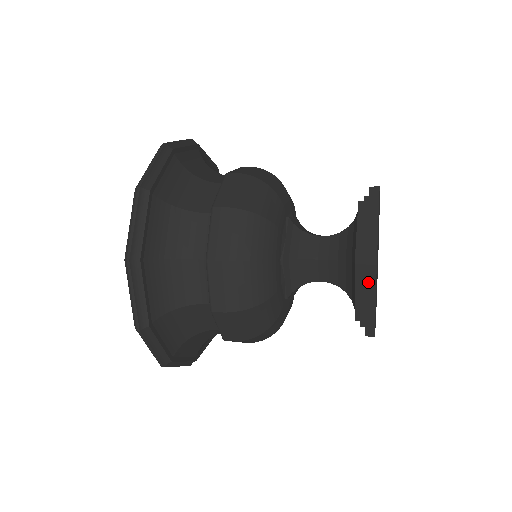
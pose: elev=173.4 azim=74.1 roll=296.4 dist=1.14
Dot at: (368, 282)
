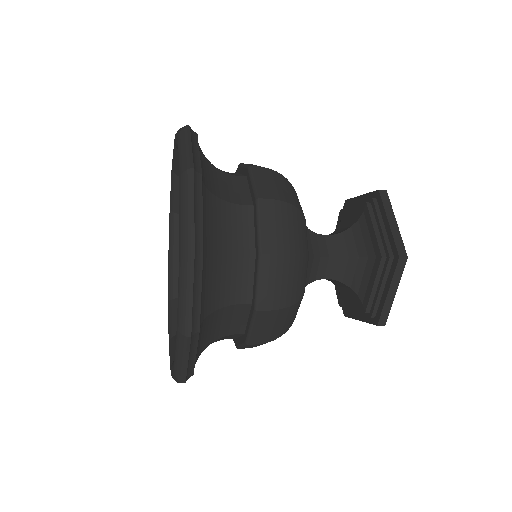
Dot at: (385, 203)
